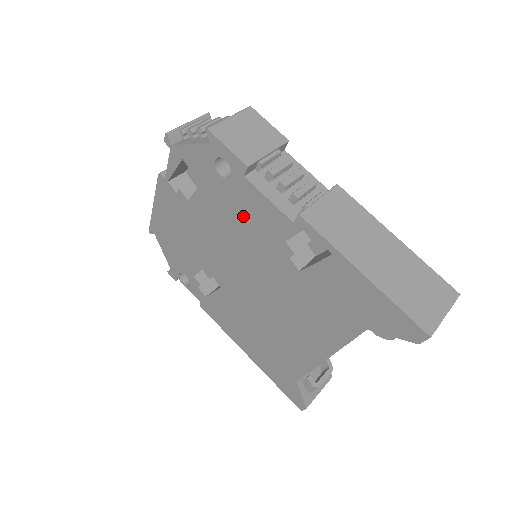
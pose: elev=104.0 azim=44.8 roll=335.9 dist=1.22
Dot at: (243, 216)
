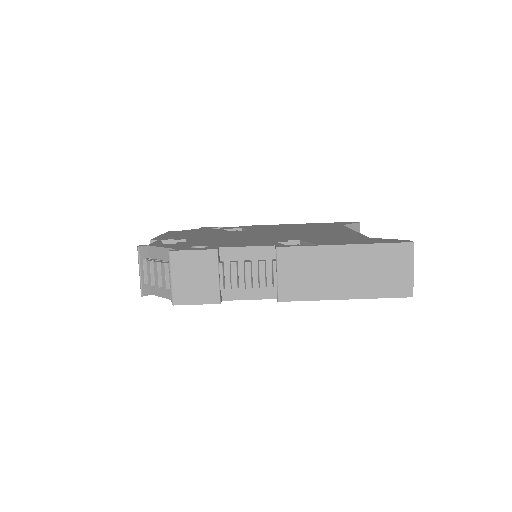
Dot at: occluded
